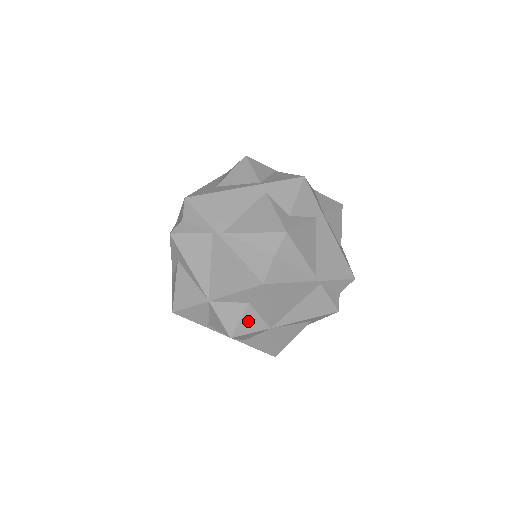
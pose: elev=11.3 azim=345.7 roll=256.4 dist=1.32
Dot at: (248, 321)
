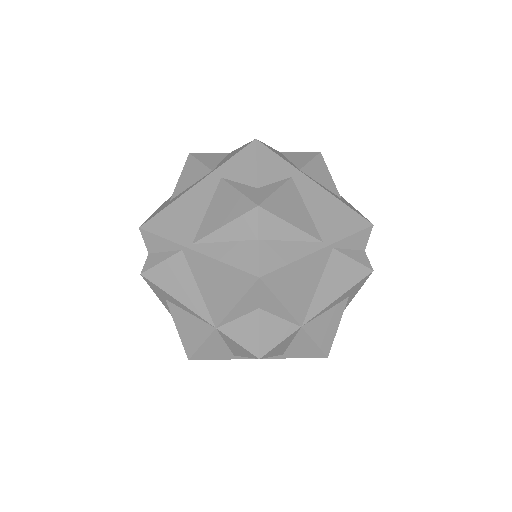
Dot at: (269, 330)
